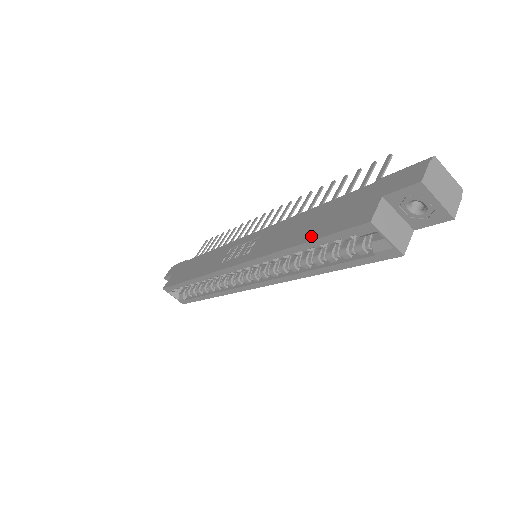
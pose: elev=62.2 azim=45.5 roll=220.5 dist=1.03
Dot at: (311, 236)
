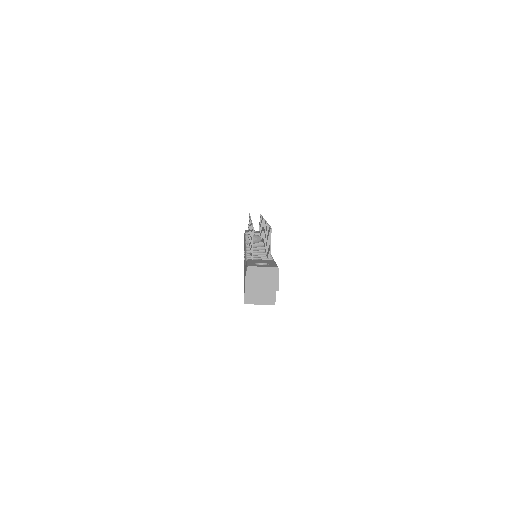
Dot at: occluded
